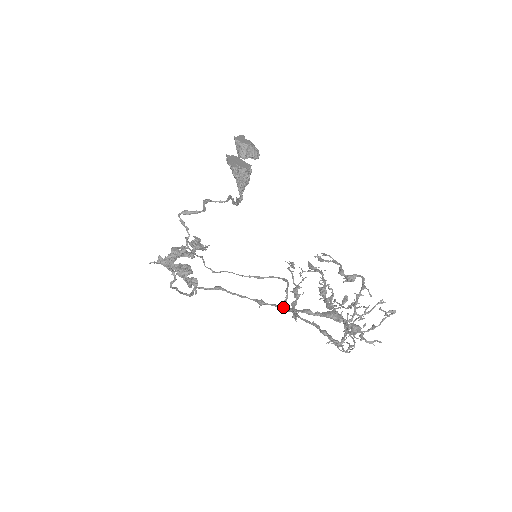
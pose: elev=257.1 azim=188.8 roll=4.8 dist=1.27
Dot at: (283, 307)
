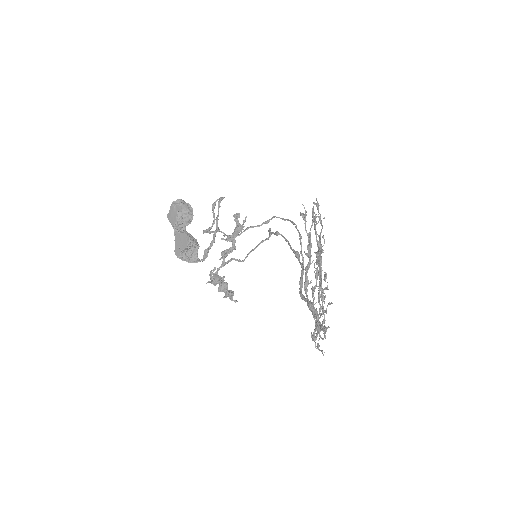
Dot at: occluded
